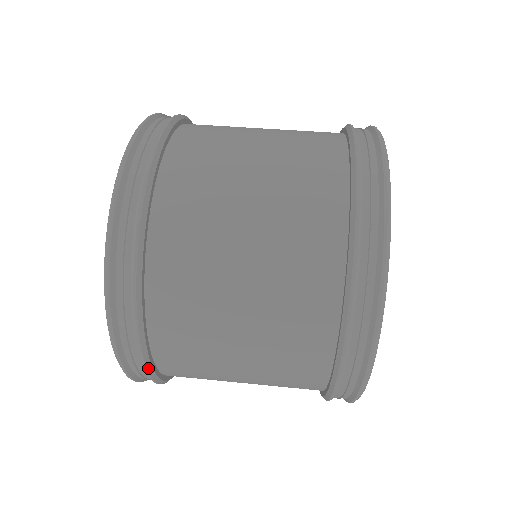
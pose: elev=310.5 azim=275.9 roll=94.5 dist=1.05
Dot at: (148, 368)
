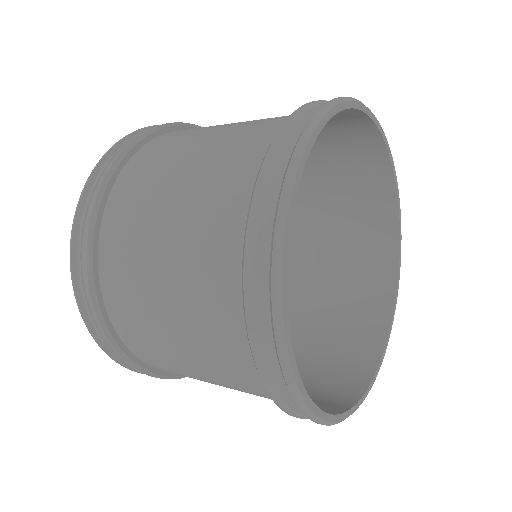
Dot at: (88, 256)
